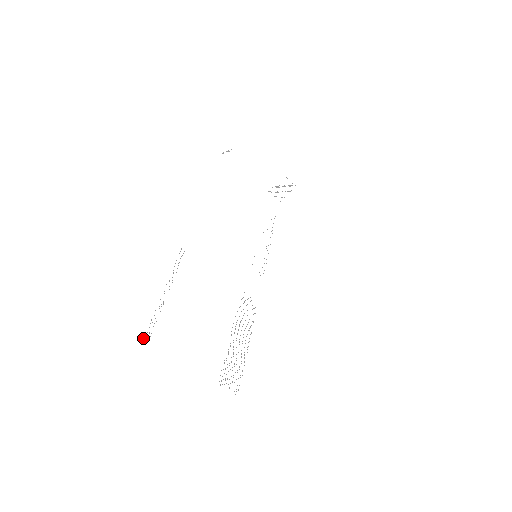
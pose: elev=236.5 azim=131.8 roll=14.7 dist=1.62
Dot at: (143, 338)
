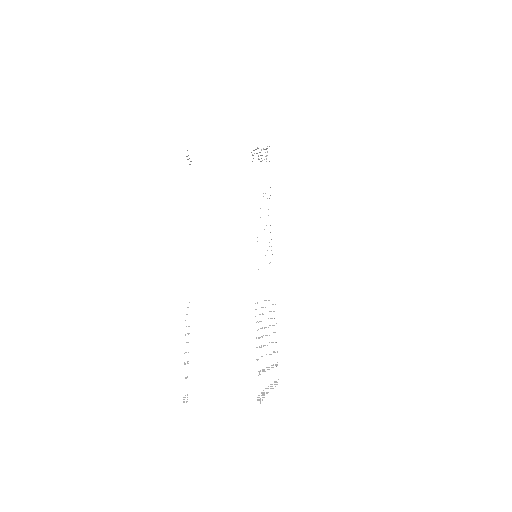
Dot at: (183, 402)
